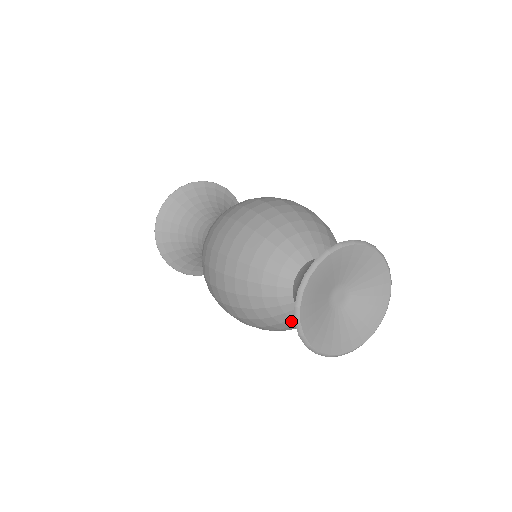
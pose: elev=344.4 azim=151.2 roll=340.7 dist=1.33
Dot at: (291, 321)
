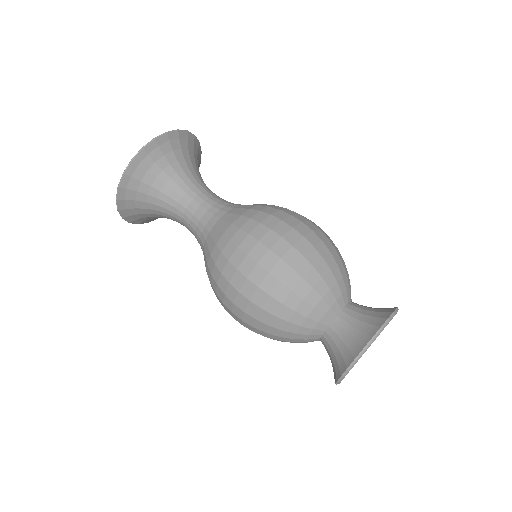
Dot at: occluded
